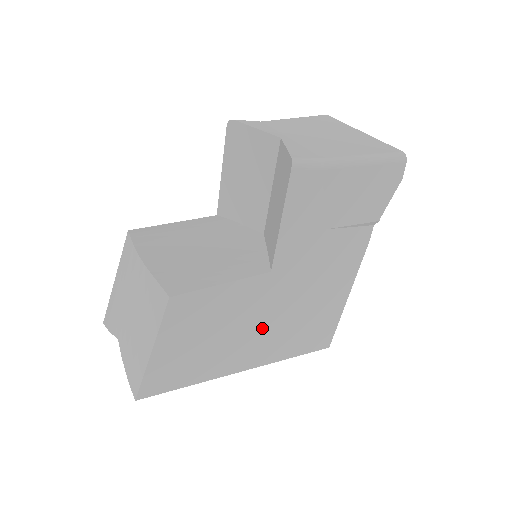
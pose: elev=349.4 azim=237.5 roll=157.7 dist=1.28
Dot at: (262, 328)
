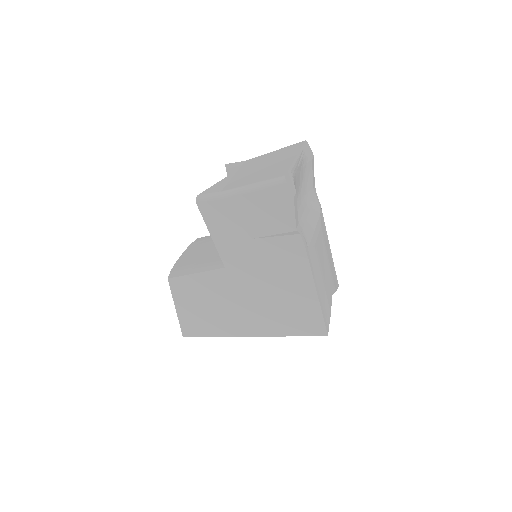
Dot at: (245, 307)
